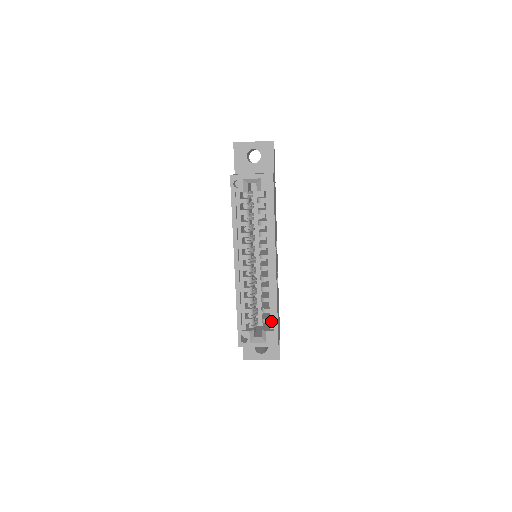
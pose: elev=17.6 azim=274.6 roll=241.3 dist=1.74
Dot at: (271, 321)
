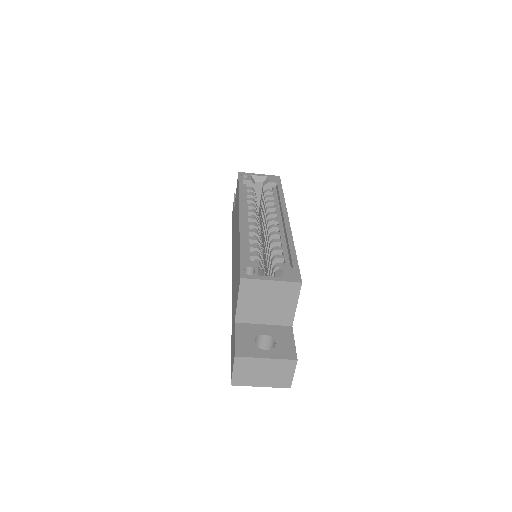
Dot at: (287, 265)
